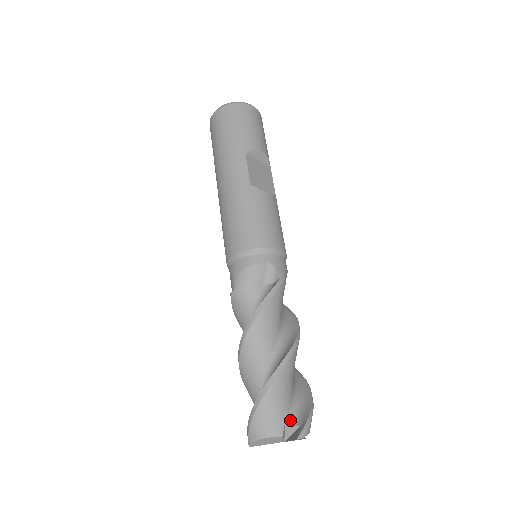
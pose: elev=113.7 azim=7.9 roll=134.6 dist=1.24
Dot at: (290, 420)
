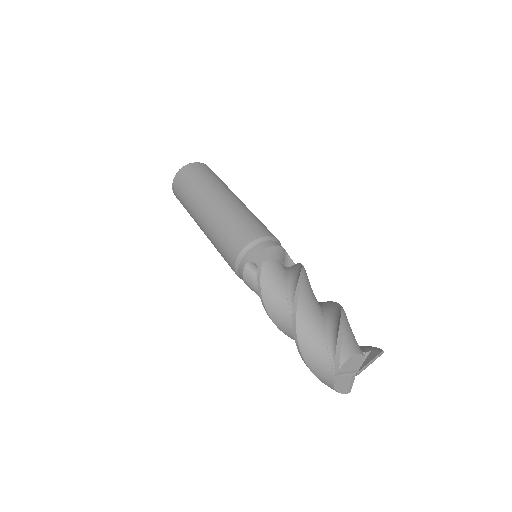
Dot at: occluded
